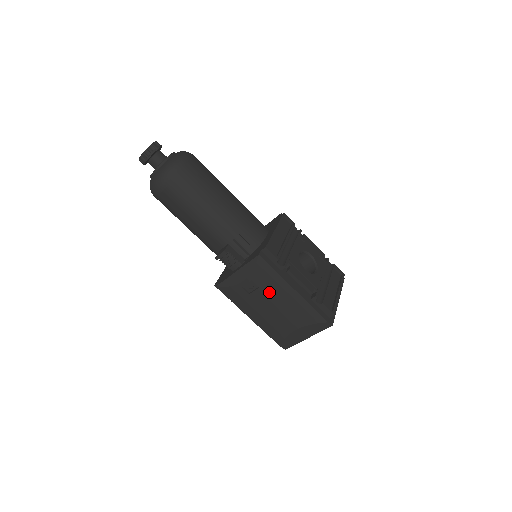
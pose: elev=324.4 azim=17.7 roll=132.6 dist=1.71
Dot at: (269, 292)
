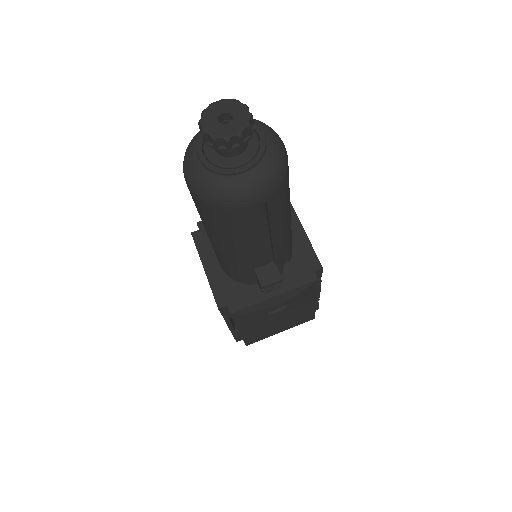
Dot at: (292, 309)
